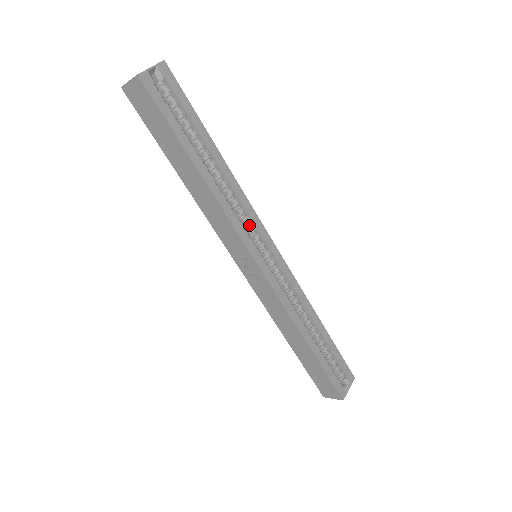
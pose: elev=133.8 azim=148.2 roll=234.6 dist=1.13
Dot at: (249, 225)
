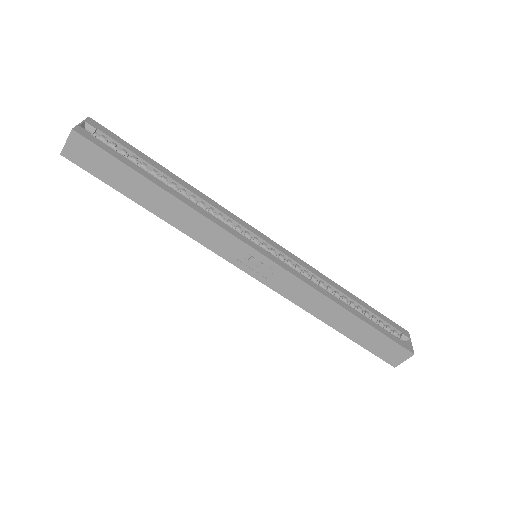
Dot at: (235, 227)
